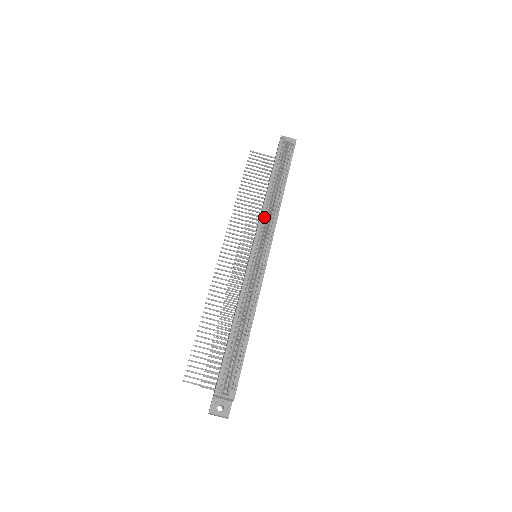
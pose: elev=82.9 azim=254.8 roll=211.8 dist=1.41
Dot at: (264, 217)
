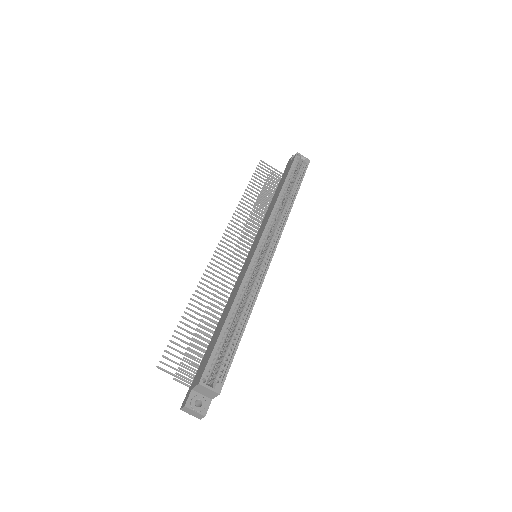
Dot at: (272, 219)
